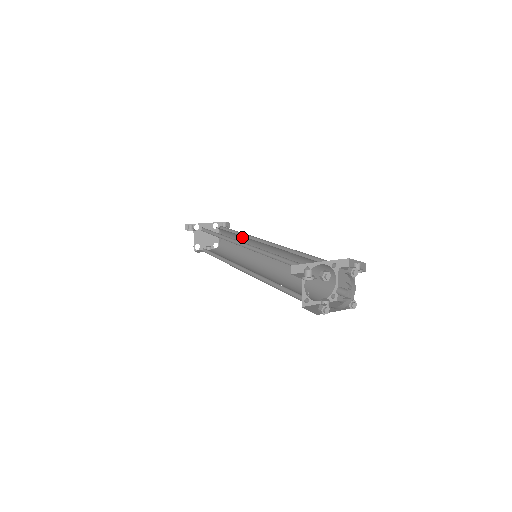
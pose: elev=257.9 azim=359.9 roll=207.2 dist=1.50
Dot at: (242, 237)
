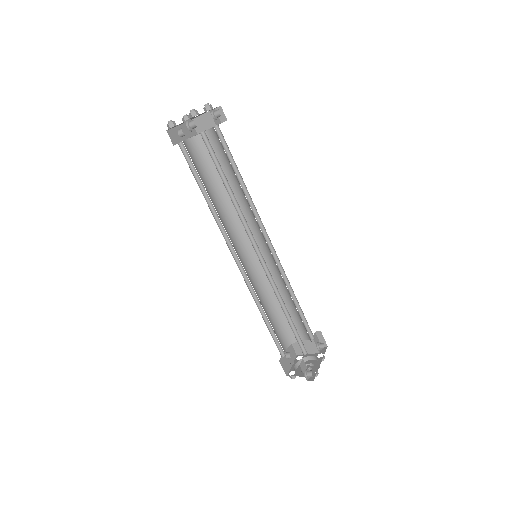
Dot at: occluded
